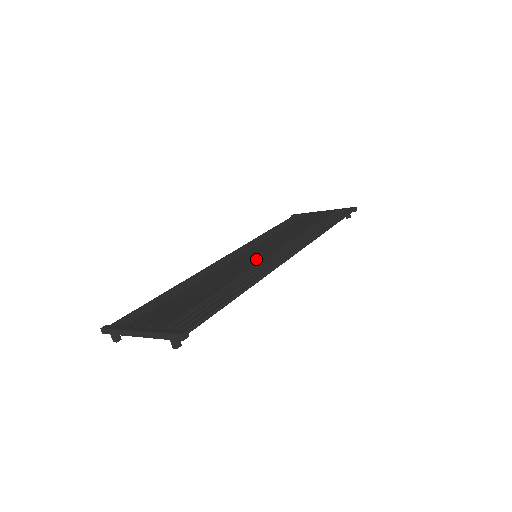
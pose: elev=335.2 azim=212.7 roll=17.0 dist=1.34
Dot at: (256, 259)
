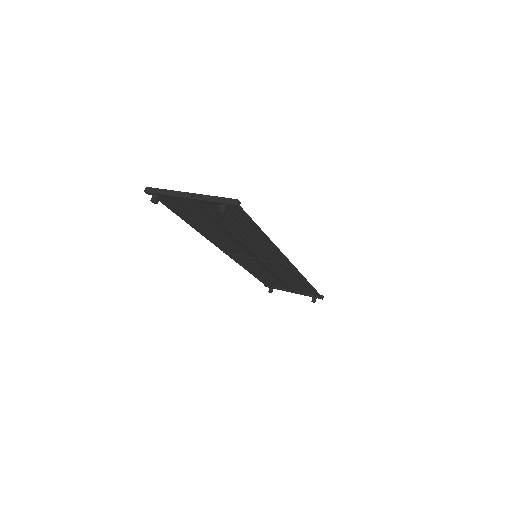
Dot at: occluded
